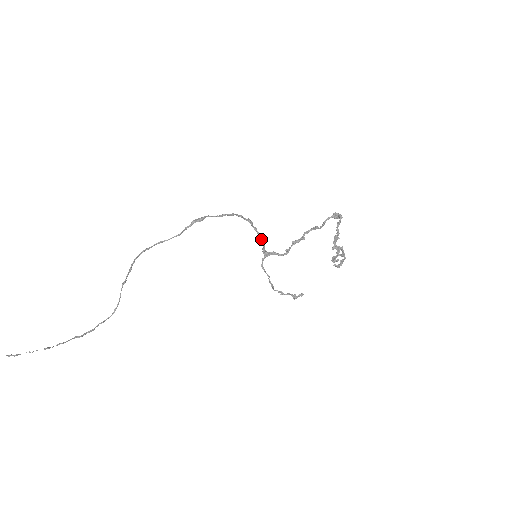
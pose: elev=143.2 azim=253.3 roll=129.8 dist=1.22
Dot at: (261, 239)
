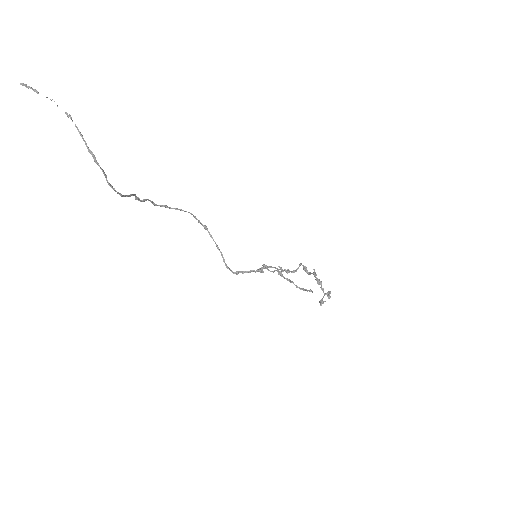
Dot at: (252, 270)
